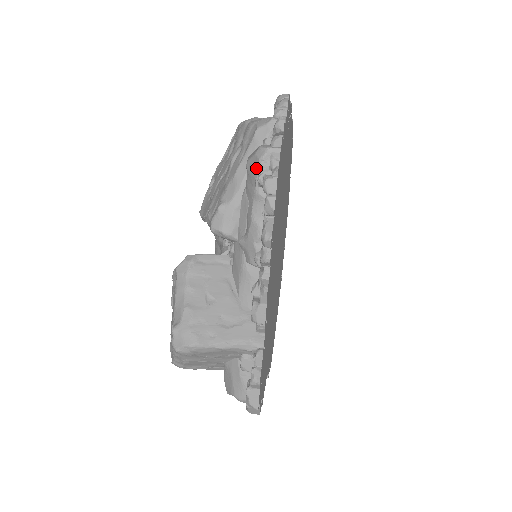
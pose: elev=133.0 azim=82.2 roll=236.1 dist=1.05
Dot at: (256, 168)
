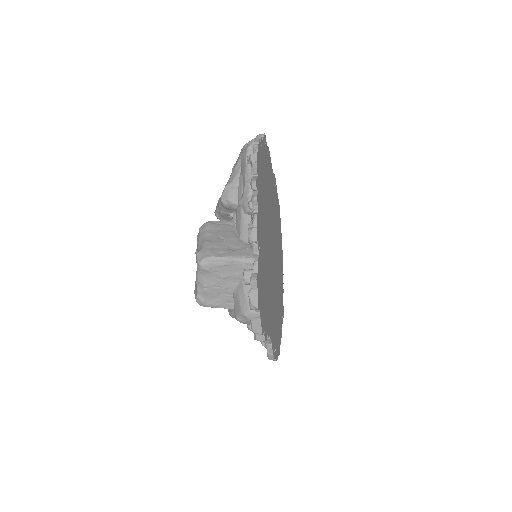
Dot at: (245, 154)
